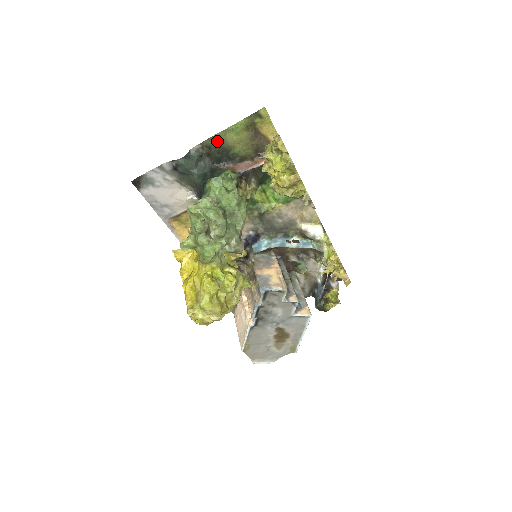
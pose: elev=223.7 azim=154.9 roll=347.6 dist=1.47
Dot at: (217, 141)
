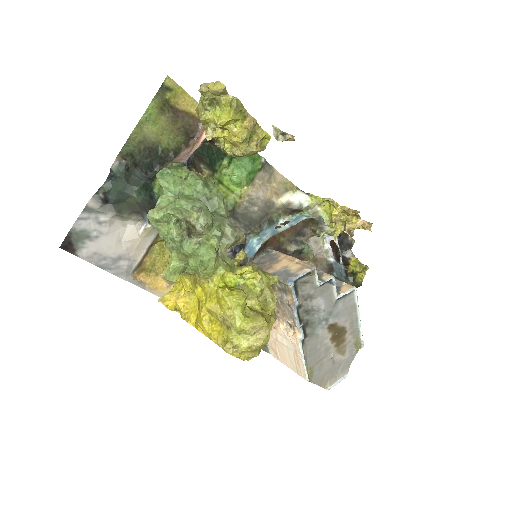
Dot at: (136, 143)
